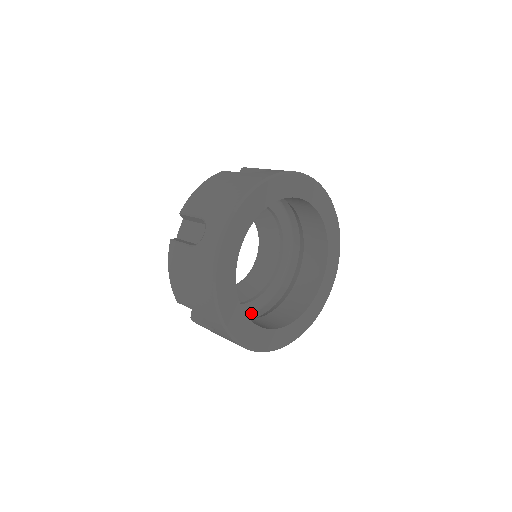
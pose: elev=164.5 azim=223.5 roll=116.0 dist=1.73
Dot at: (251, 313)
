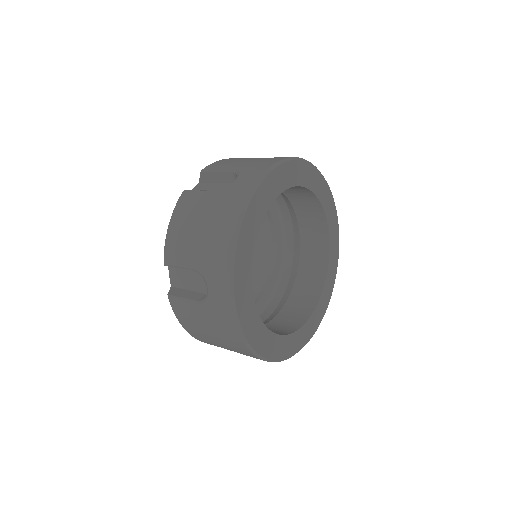
Dot at: occluded
